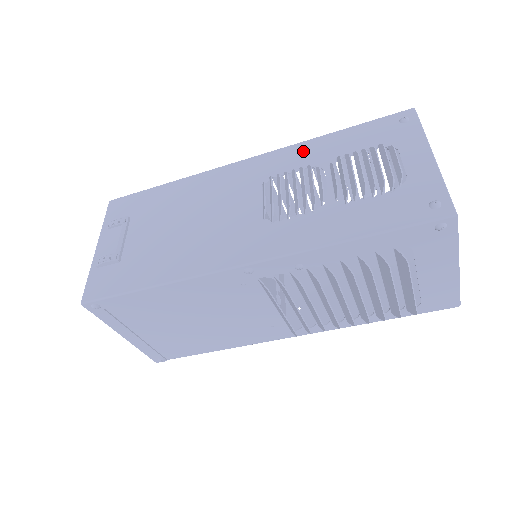
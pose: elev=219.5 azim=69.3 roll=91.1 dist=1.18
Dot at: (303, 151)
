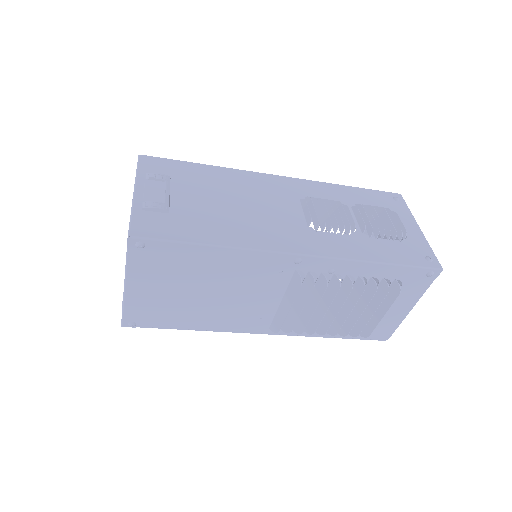
Dot at: (328, 189)
